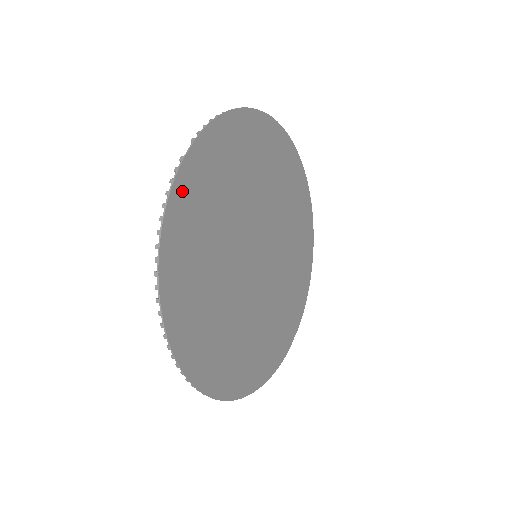
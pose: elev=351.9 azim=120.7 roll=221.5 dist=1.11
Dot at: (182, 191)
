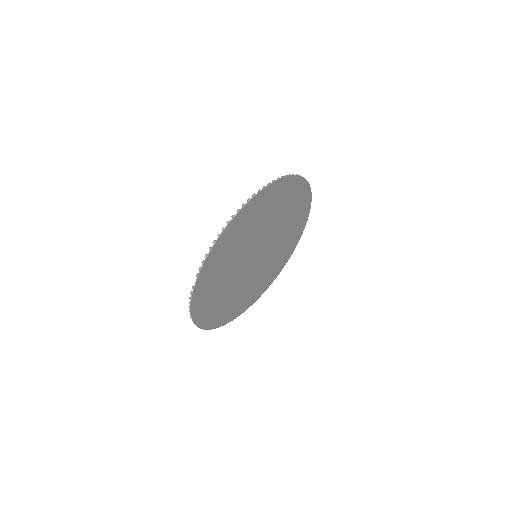
Dot at: (197, 297)
